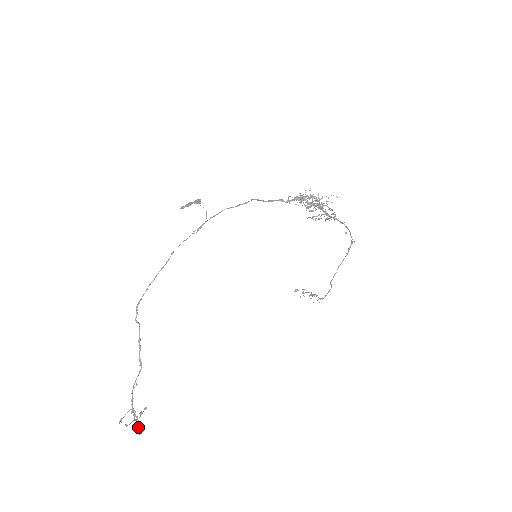
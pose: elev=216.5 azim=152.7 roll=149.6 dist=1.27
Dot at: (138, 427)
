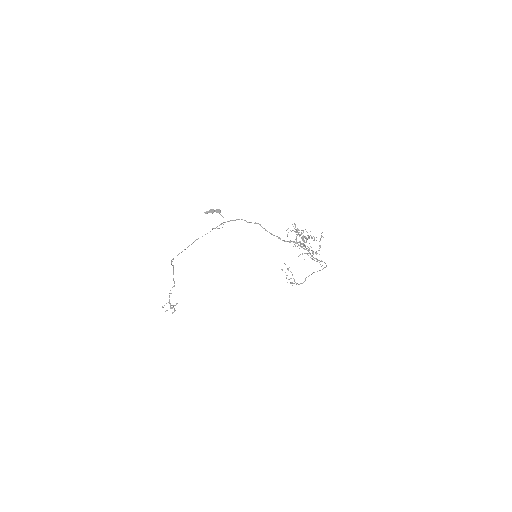
Dot at: (172, 313)
